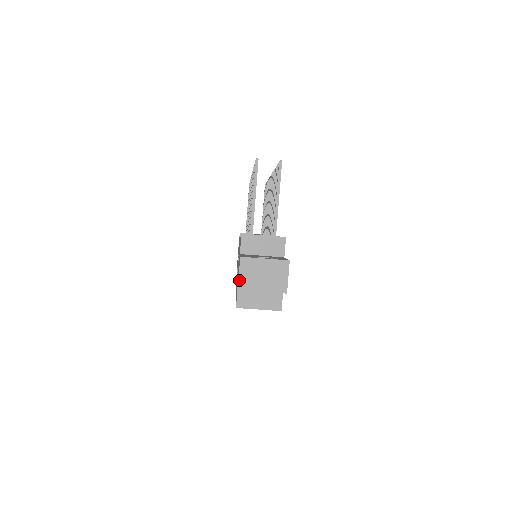
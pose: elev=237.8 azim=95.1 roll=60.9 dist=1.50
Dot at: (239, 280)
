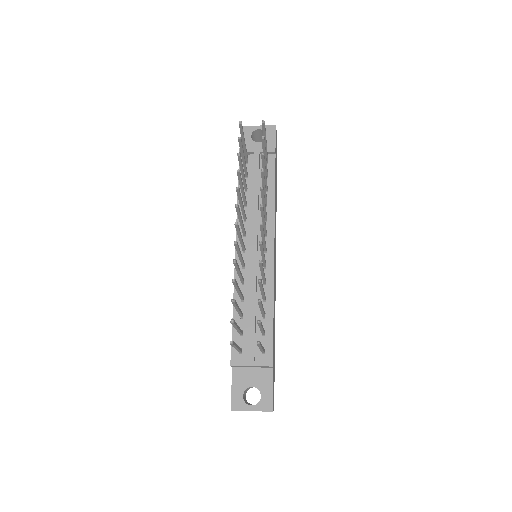
Dot at: occluded
